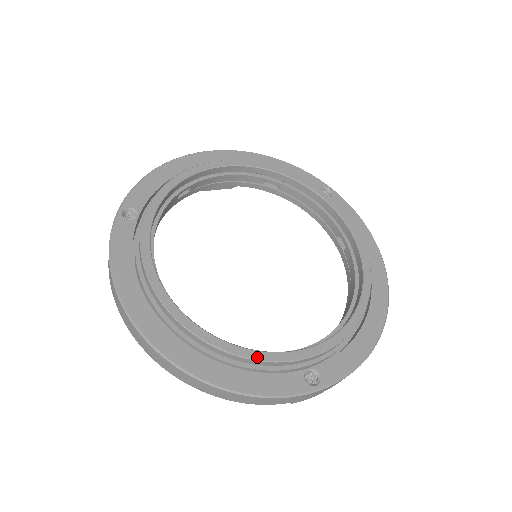
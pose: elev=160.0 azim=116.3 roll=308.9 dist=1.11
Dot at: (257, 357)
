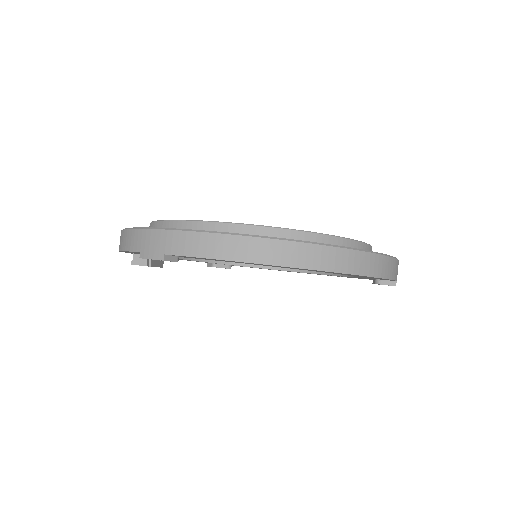
Dot at: (363, 243)
